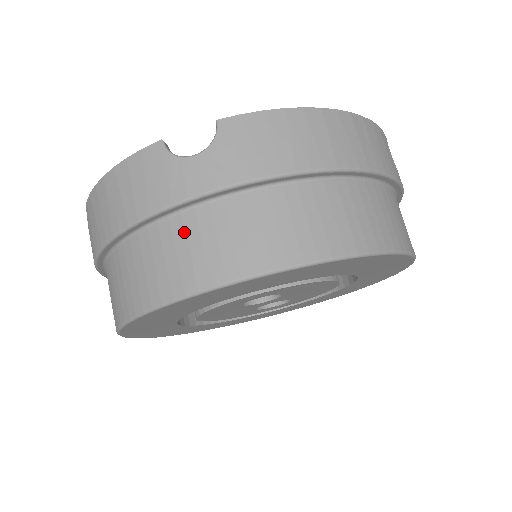
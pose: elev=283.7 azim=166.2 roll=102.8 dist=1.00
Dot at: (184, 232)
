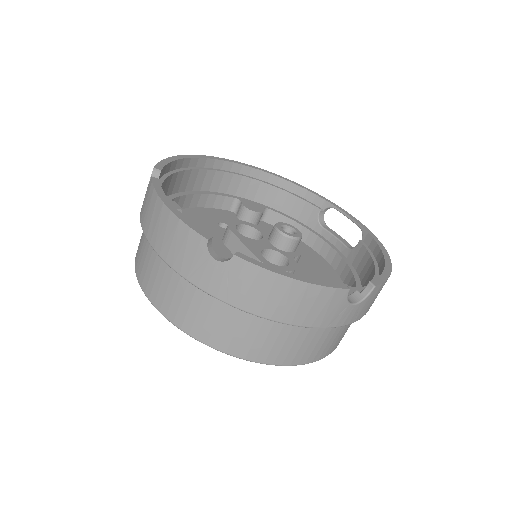
Dot at: (314, 336)
